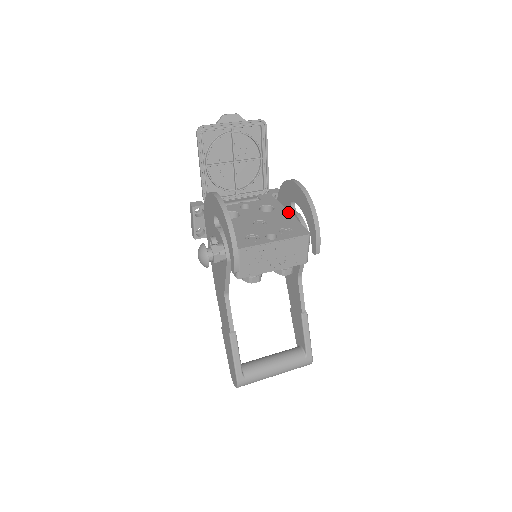
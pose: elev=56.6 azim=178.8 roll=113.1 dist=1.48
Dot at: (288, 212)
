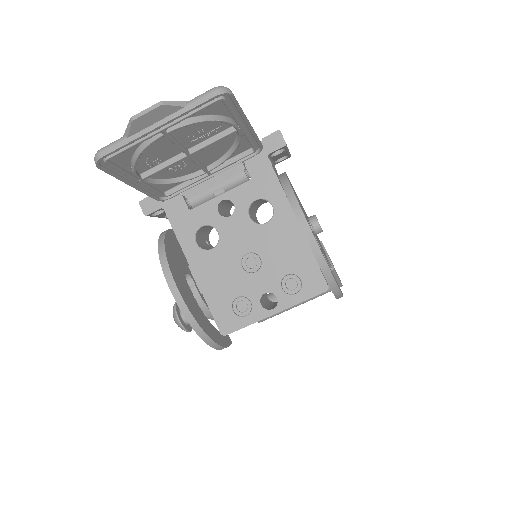
Dot at: (296, 223)
